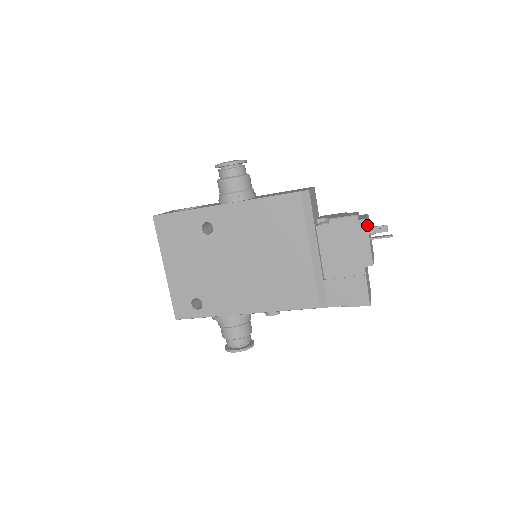
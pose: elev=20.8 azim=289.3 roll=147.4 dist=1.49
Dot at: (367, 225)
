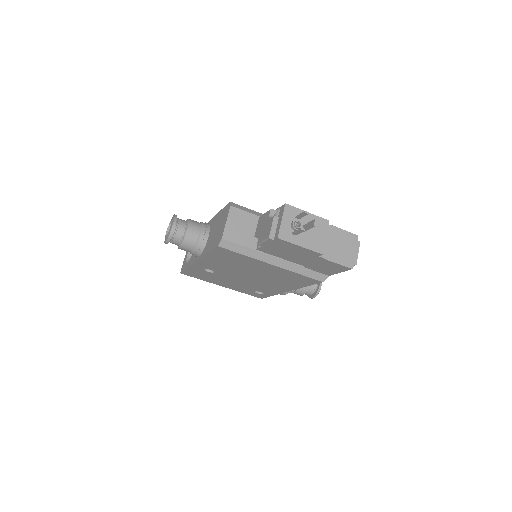
Dot at: (283, 240)
